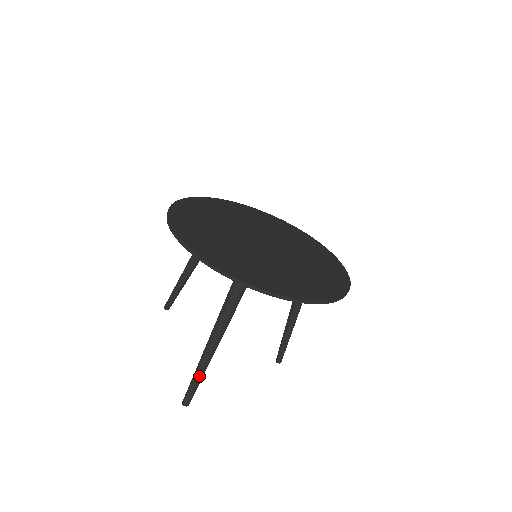
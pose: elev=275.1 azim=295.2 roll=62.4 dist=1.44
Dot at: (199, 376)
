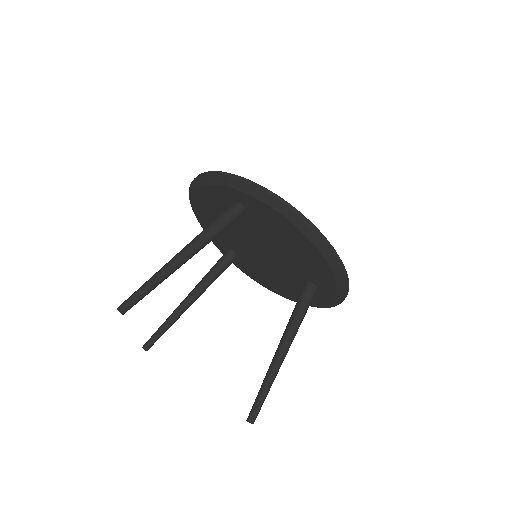
Dot at: (153, 279)
